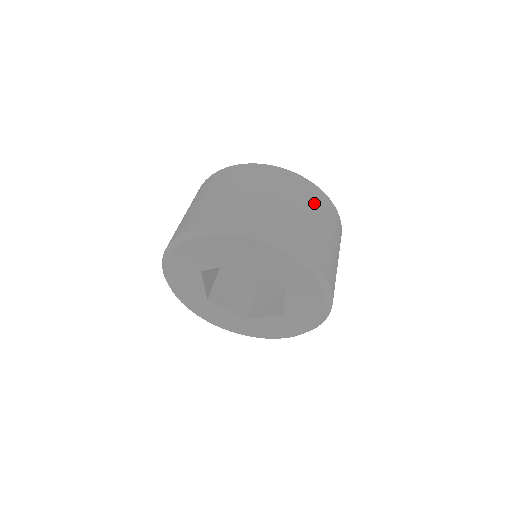
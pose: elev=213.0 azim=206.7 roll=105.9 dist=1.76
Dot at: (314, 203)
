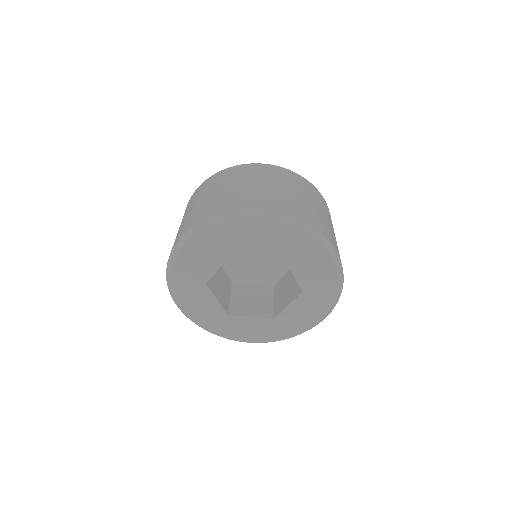
Dot at: (333, 228)
